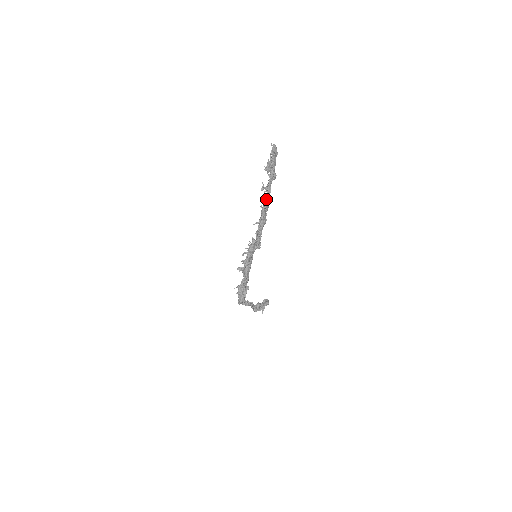
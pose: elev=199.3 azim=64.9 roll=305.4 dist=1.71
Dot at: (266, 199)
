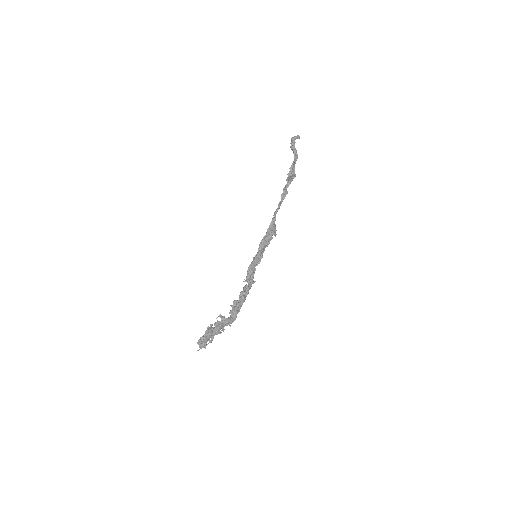
Dot at: (231, 322)
